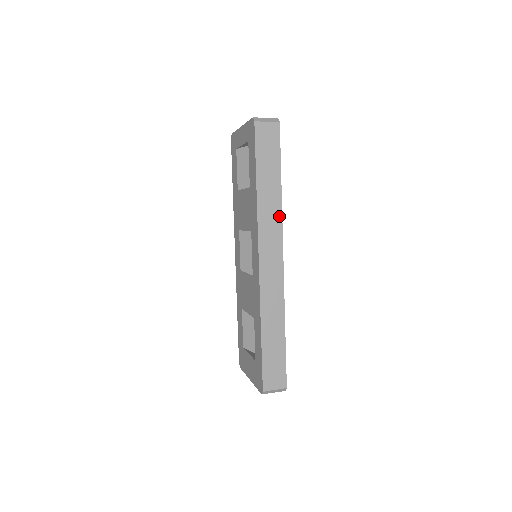
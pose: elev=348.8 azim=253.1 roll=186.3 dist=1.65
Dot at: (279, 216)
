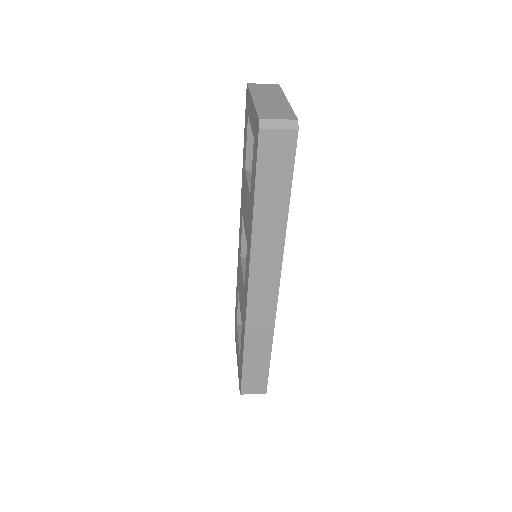
Dot at: (280, 246)
